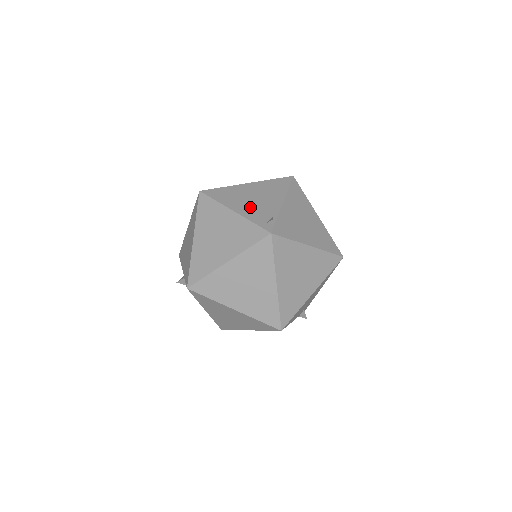
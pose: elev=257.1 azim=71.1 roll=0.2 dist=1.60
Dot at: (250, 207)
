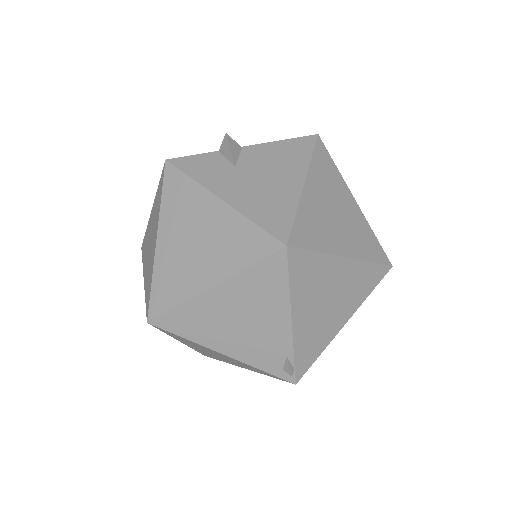
Dot at: (244, 344)
